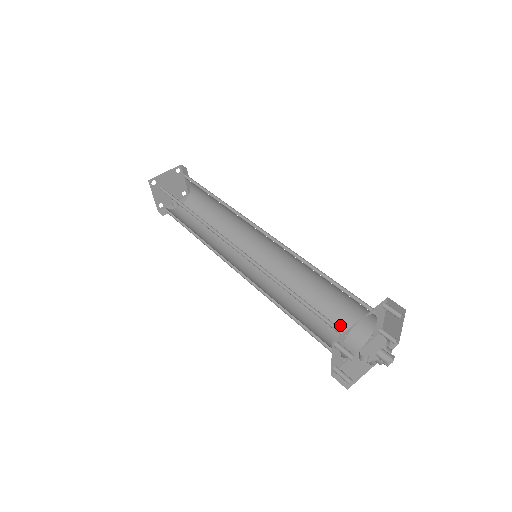
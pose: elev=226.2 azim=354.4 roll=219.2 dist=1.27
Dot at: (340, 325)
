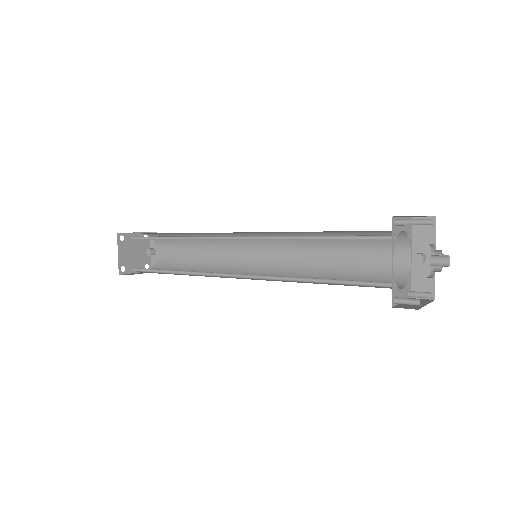
Dot at: (375, 247)
